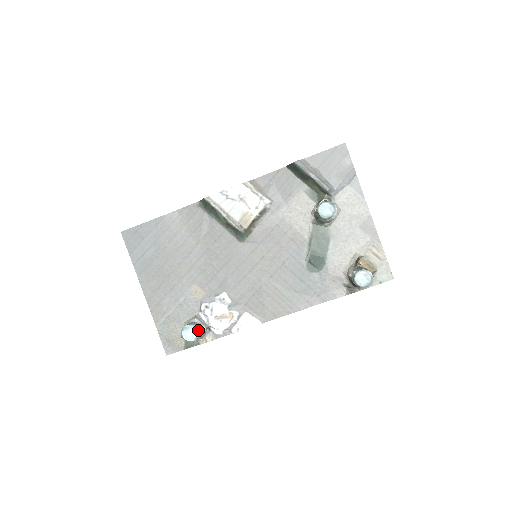
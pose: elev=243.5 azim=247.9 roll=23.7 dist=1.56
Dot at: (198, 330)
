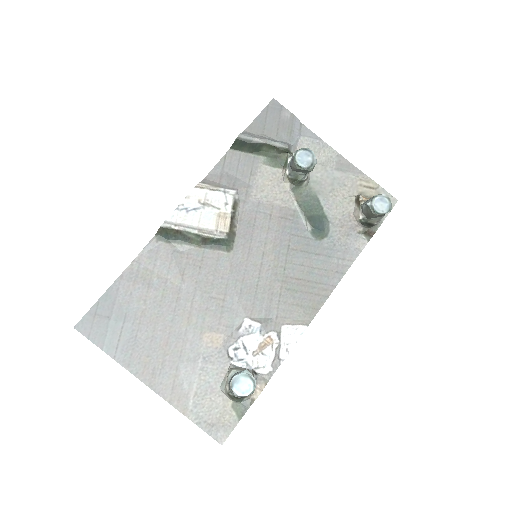
Dot at: (250, 374)
